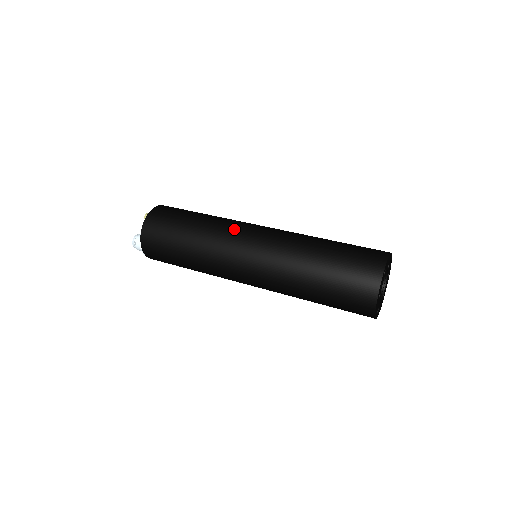
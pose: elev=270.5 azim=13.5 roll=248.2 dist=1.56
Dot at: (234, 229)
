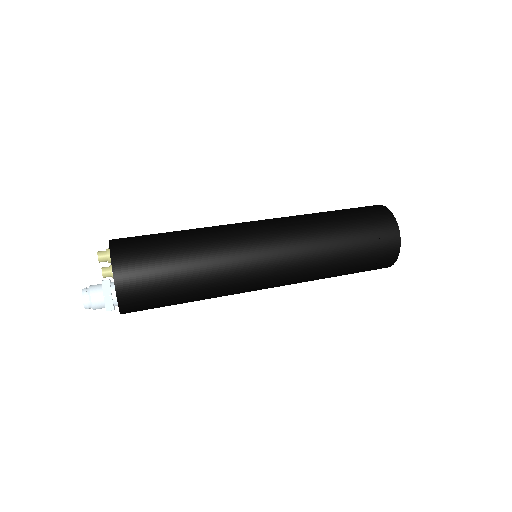
Dot at: (232, 225)
